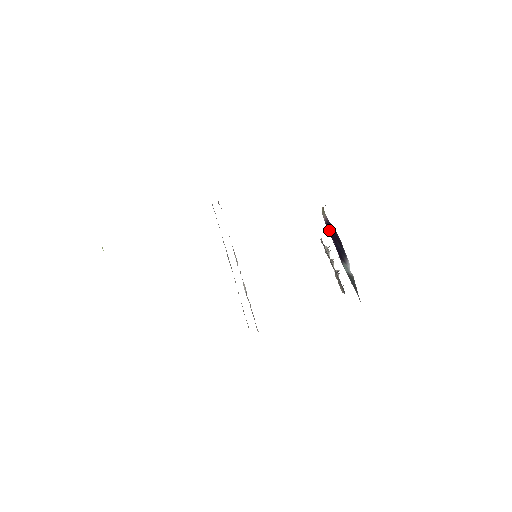
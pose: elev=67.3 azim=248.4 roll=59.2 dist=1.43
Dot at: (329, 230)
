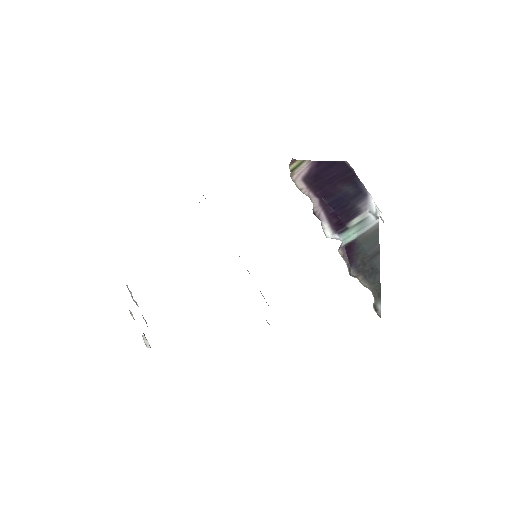
Dot at: (317, 183)
